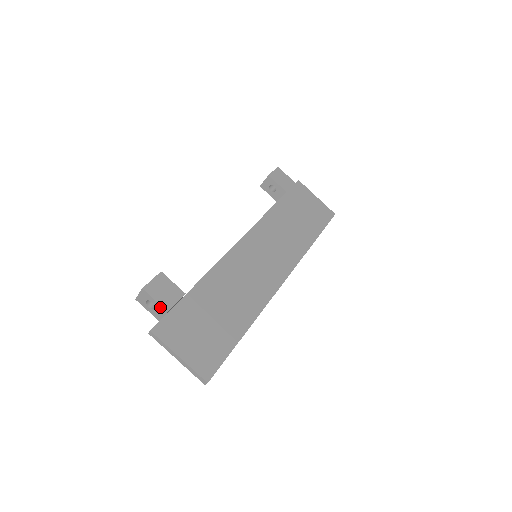
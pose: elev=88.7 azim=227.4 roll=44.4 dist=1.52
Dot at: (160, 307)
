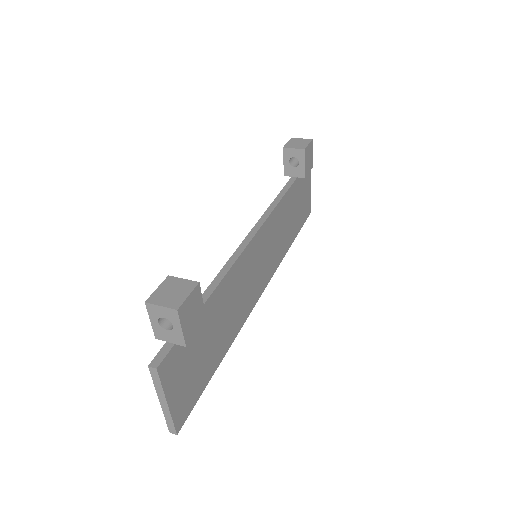
Dot at: (180, 337)
